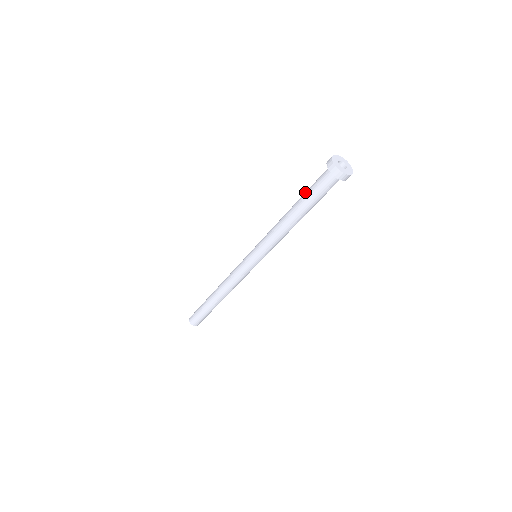
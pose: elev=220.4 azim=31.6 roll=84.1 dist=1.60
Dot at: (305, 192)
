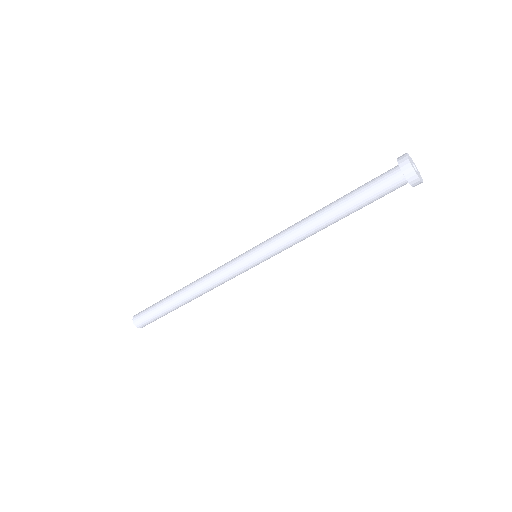
Dot at: (353, 192)
